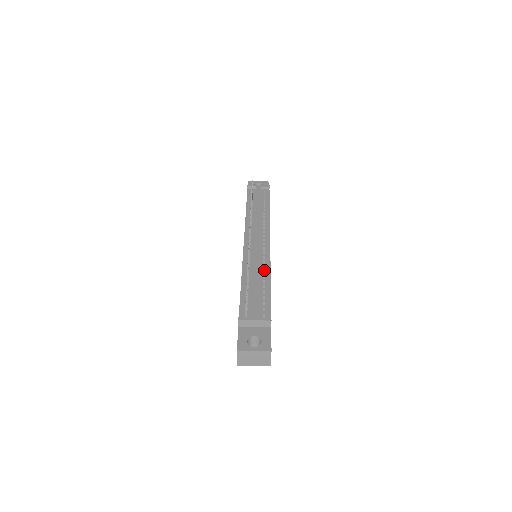
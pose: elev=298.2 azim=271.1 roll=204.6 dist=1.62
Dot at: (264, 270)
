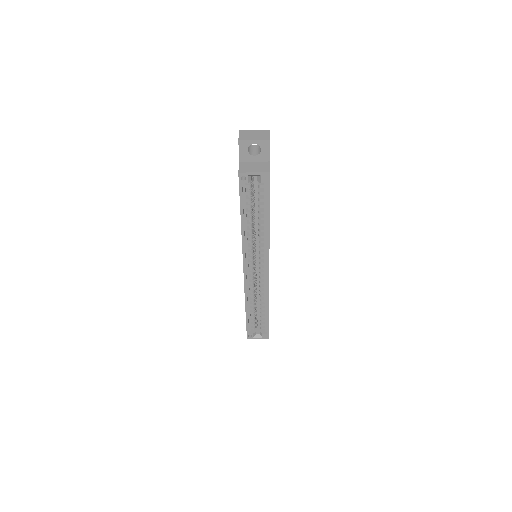
Dot at: occluded
